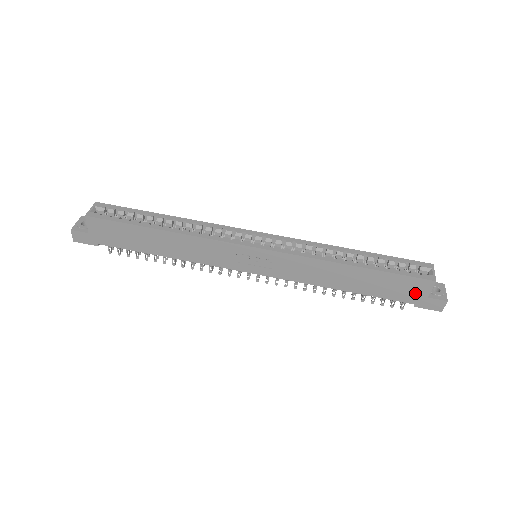
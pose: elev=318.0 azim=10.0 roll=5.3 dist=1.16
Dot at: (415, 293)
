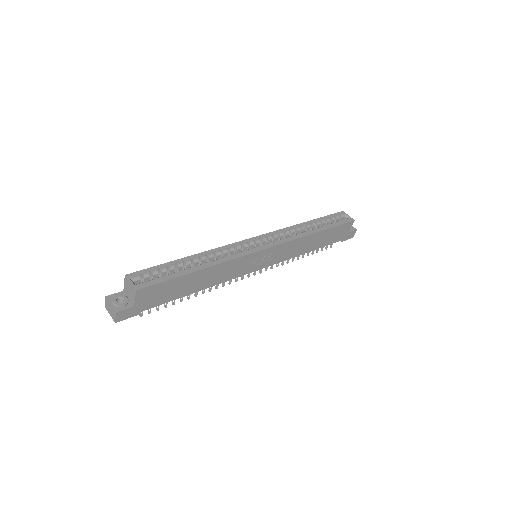
Dot at: (344, 233)
